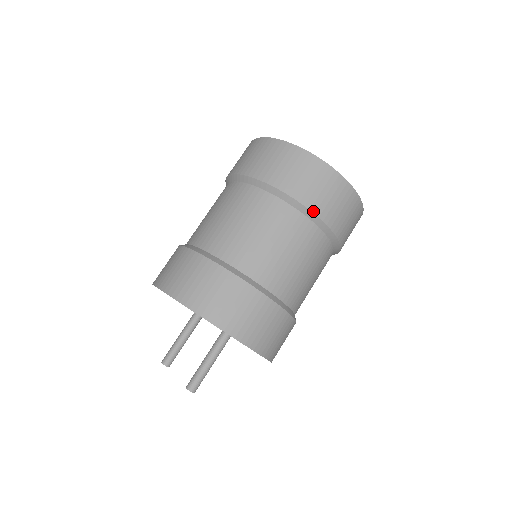
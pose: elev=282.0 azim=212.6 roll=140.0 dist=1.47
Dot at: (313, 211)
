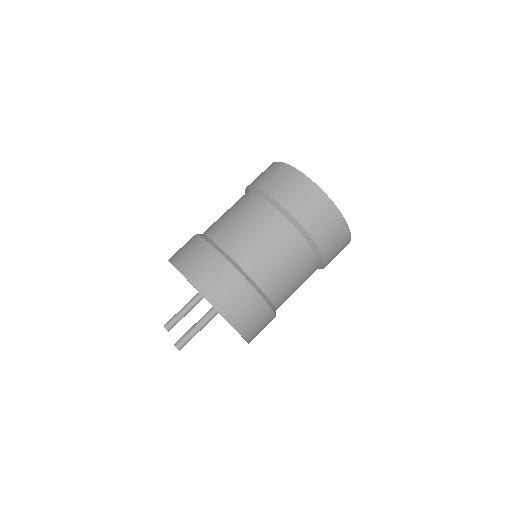
Dot at: (302, 224)
